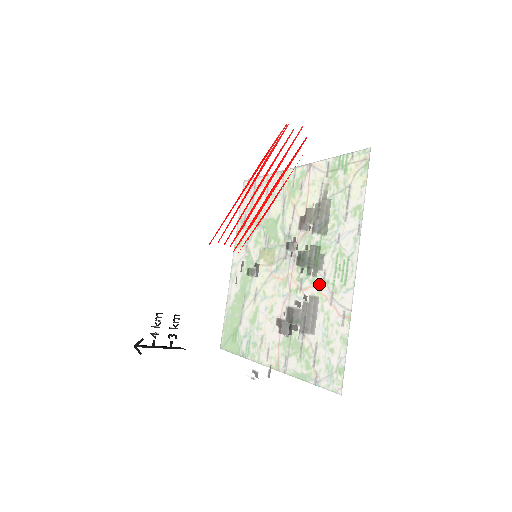
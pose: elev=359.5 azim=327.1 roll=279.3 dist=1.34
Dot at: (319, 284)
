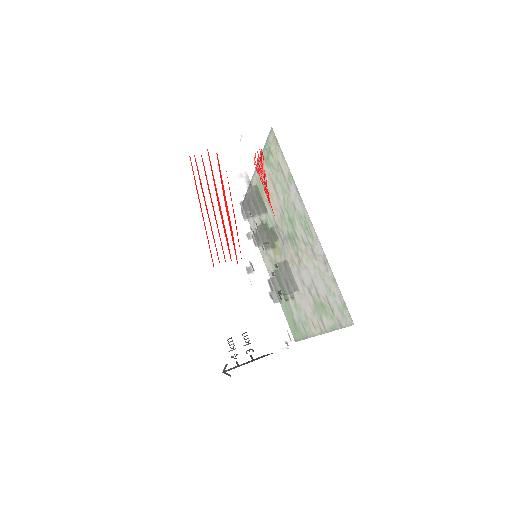
Dot at: (282, 250)
